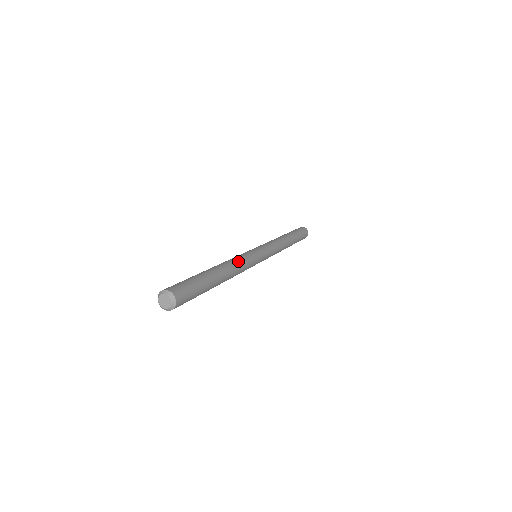
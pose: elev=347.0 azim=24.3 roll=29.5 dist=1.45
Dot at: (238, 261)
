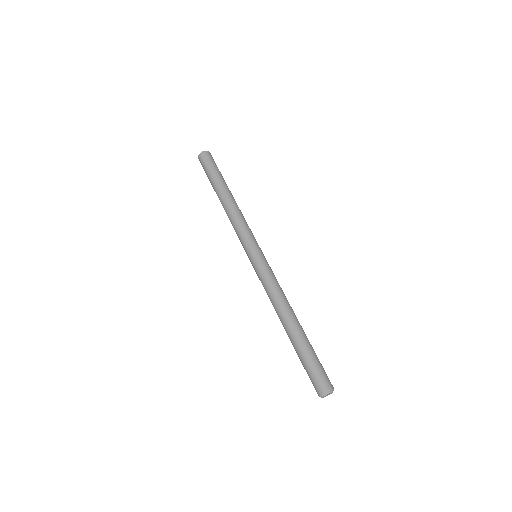
Dot at: (283, 292)
